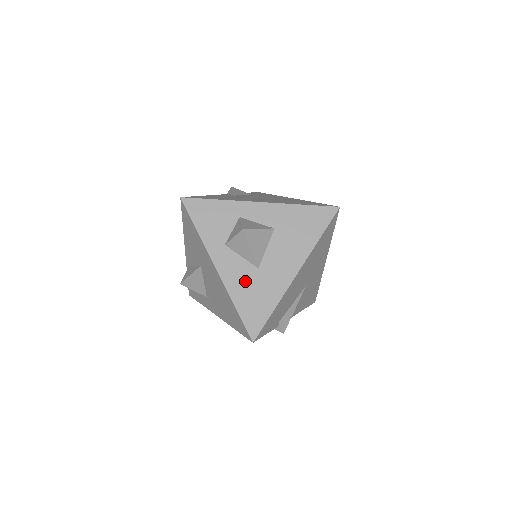
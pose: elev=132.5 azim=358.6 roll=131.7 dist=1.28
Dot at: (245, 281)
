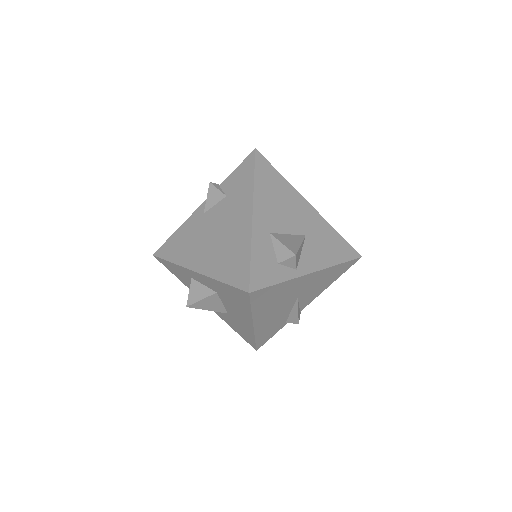
Dot at: (226, 317)
